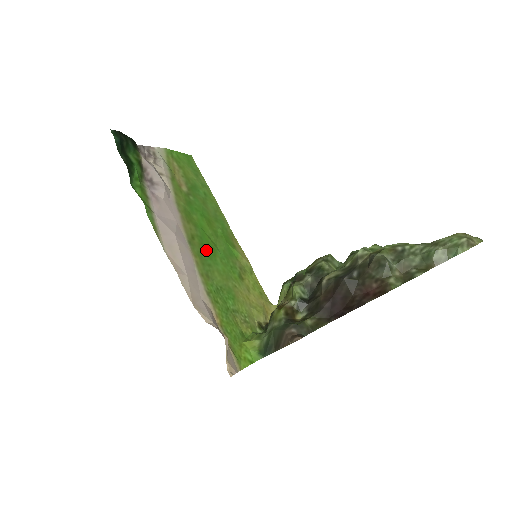
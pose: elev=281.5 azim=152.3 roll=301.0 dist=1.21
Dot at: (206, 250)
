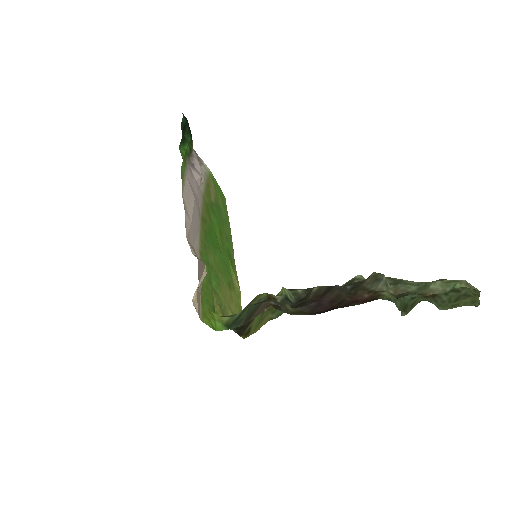
Dot at: (211, 238)
